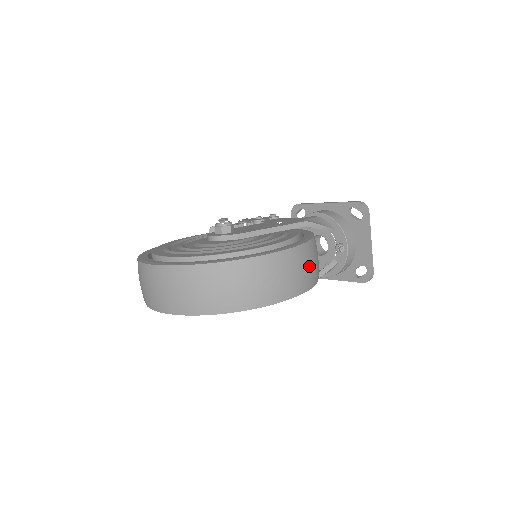
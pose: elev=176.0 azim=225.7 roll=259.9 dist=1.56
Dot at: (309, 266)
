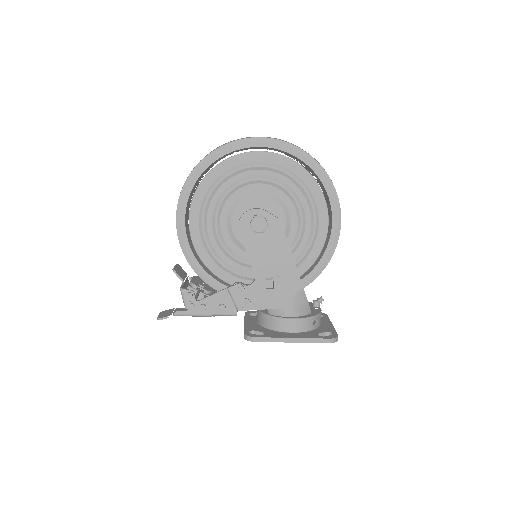
Dot at: occluded
